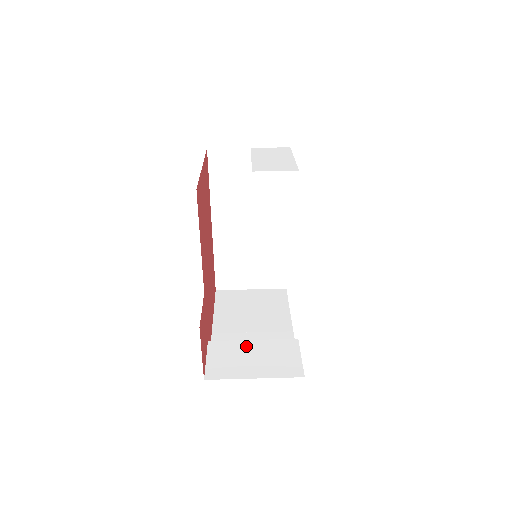
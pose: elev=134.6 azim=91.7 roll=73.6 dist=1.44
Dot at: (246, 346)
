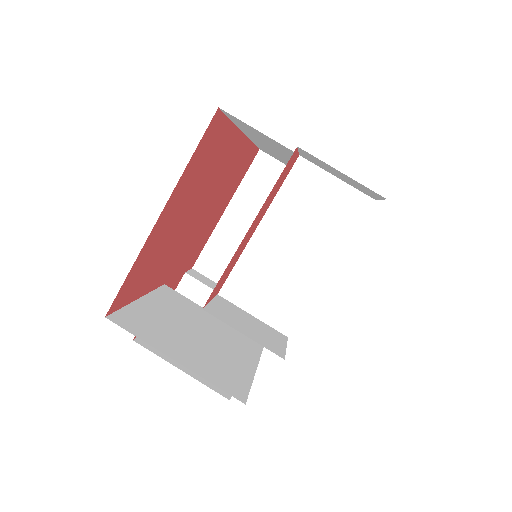
Dot at: occluded
